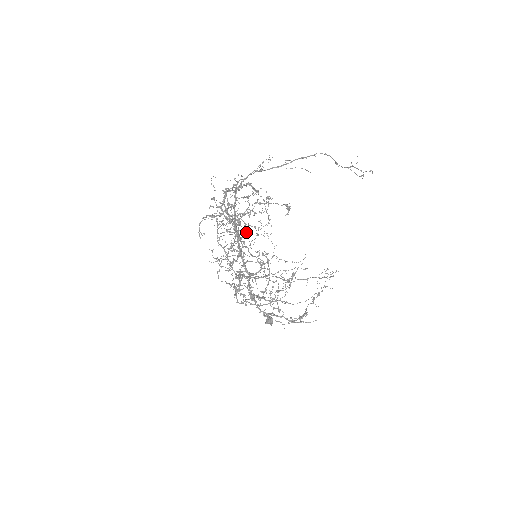
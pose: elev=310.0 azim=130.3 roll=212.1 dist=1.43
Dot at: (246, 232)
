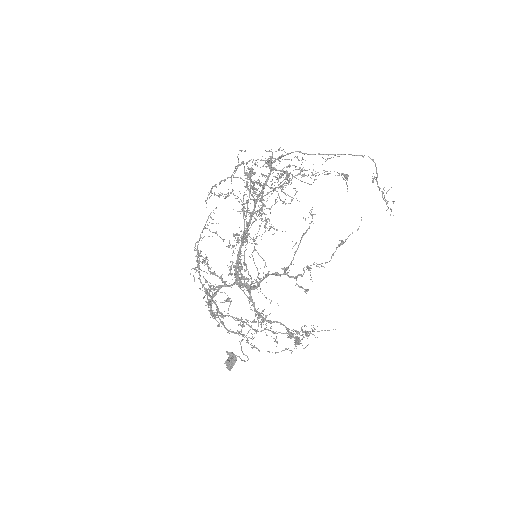
Dot at: occluded
